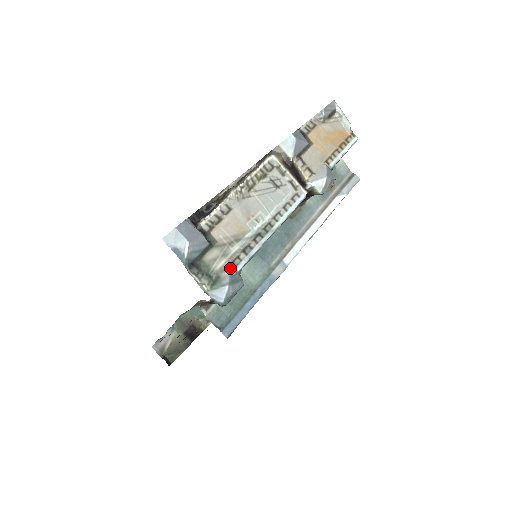
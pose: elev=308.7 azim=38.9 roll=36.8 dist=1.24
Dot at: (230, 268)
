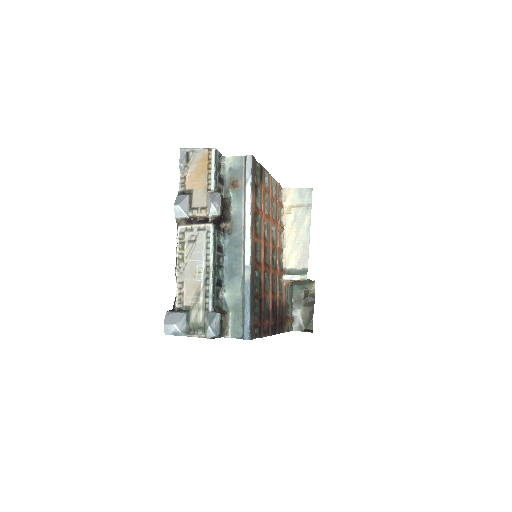
Dot at: (206, 314)
